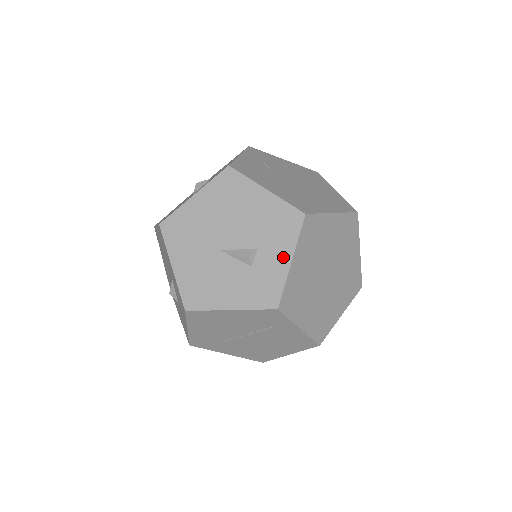
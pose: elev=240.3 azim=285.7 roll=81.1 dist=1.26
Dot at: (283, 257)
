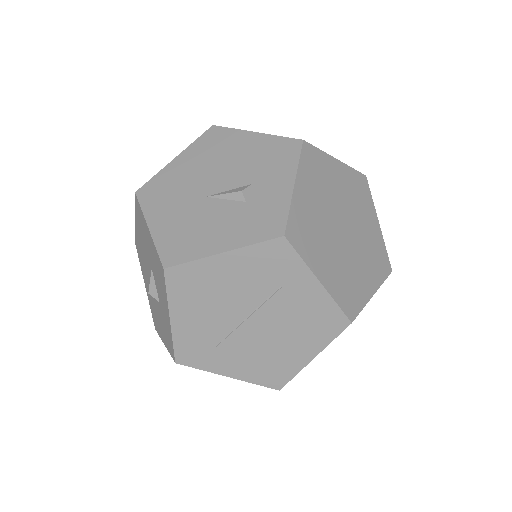
Dot at: (283, 183)
